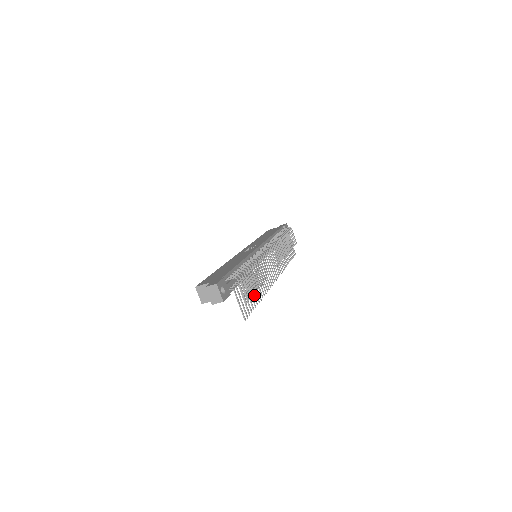
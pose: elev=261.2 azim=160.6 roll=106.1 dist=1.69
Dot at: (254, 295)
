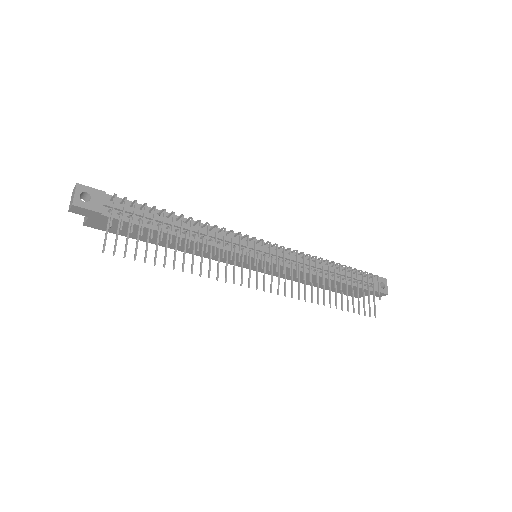
Dot at: (165, 252)
